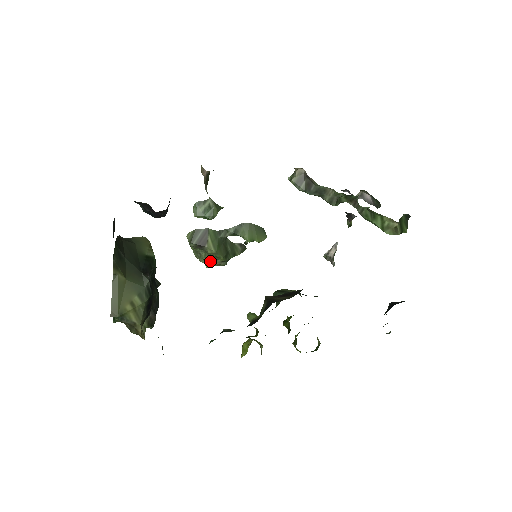
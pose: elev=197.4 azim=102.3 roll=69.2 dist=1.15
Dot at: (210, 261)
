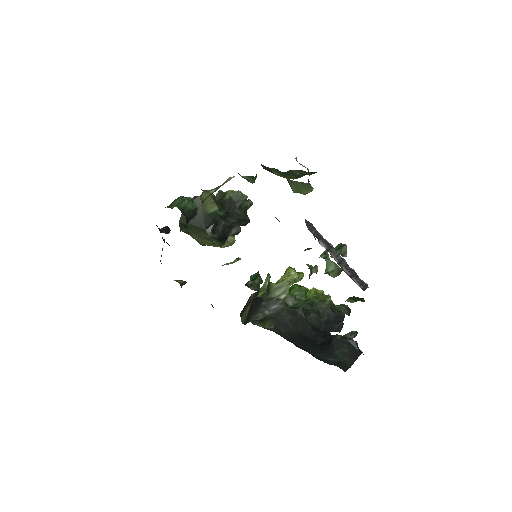
Dot at: occluded
